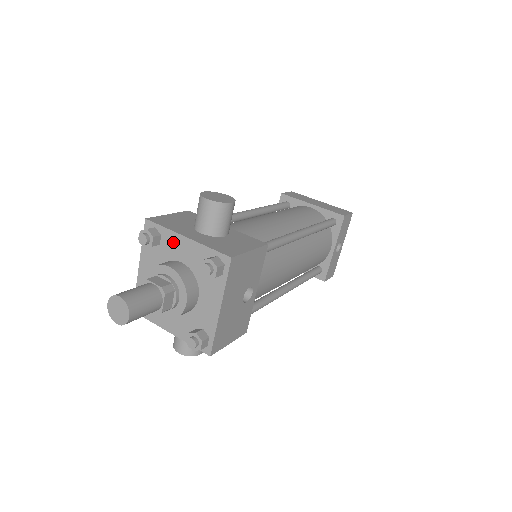
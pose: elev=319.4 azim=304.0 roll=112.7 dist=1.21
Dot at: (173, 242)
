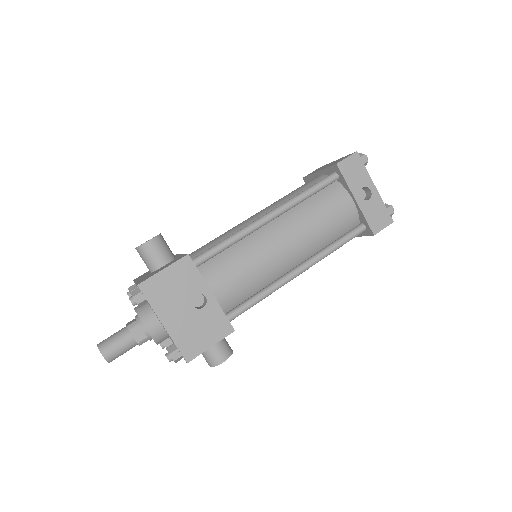
Dot at: occluded
